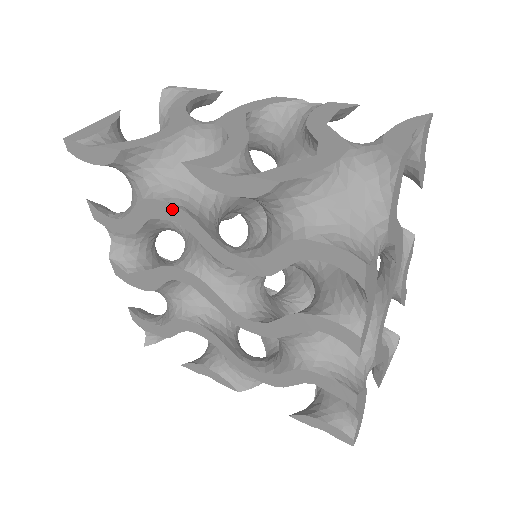
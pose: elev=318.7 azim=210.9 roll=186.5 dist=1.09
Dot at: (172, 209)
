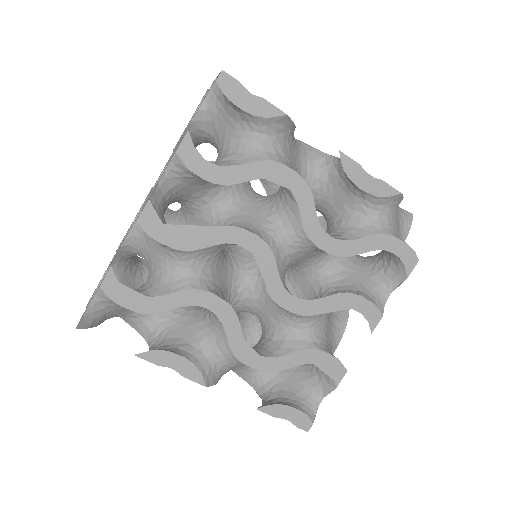
Dot at: (297, 179)
